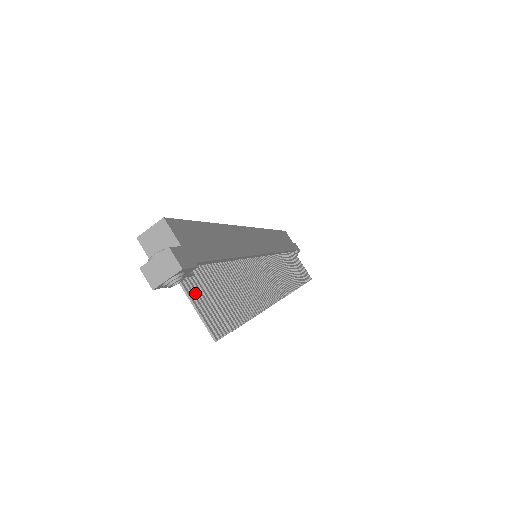
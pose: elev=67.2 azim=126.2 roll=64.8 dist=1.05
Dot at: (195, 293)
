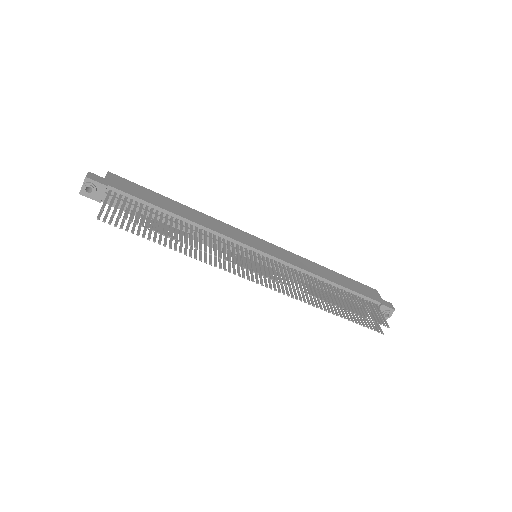
Dot at: occluded
